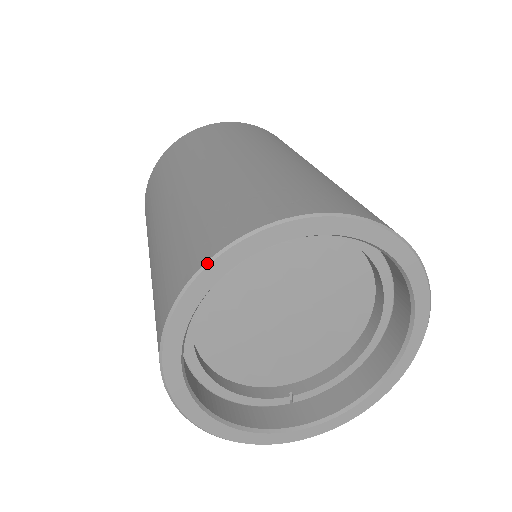
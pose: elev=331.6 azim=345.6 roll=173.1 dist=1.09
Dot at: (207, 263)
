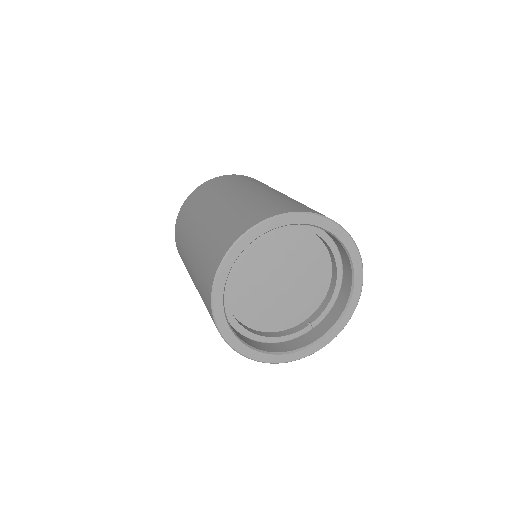
Dot at: (216, 276)
